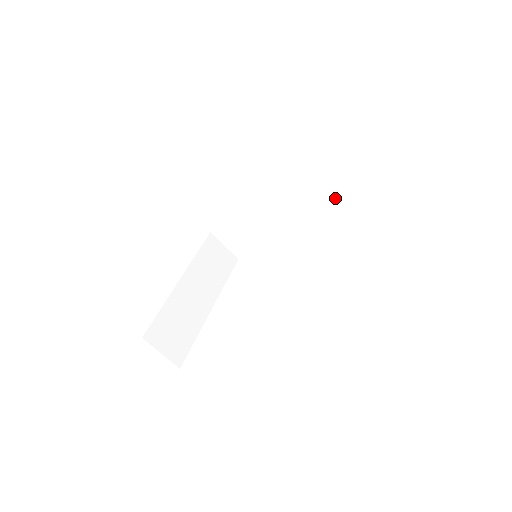
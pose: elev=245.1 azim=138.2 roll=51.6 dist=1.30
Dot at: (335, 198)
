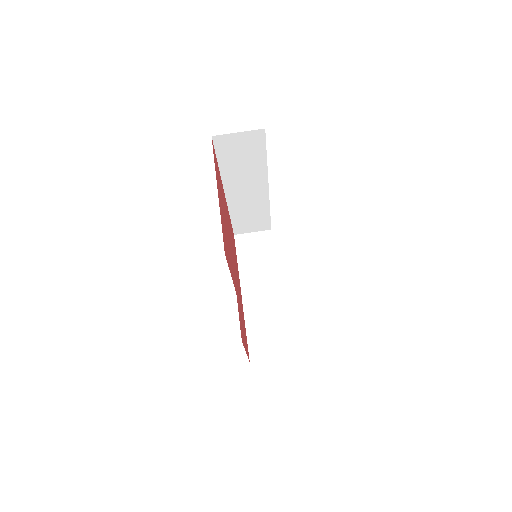
Dot at: (262, 158)
